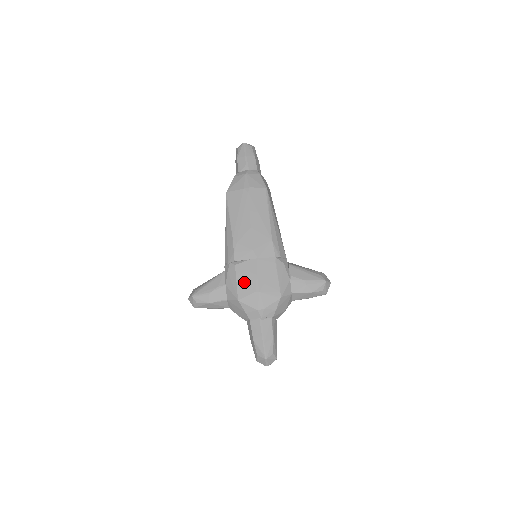
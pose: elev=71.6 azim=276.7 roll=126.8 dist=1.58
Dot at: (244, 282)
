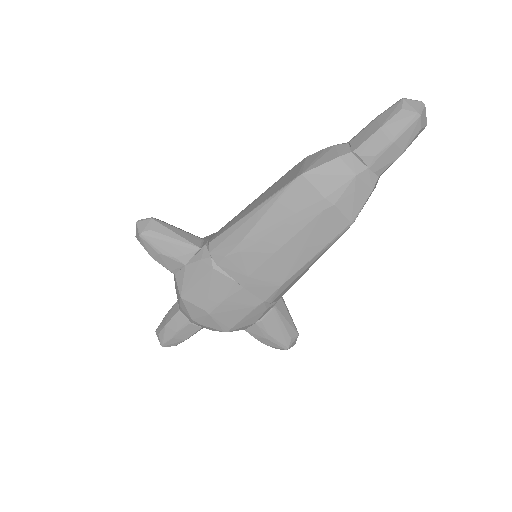
Dot at: (204, 292)
